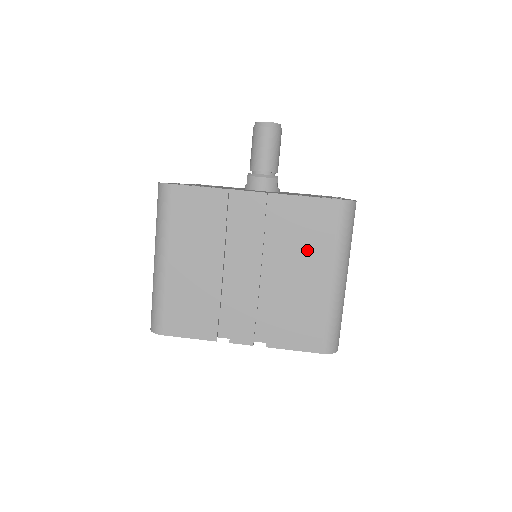
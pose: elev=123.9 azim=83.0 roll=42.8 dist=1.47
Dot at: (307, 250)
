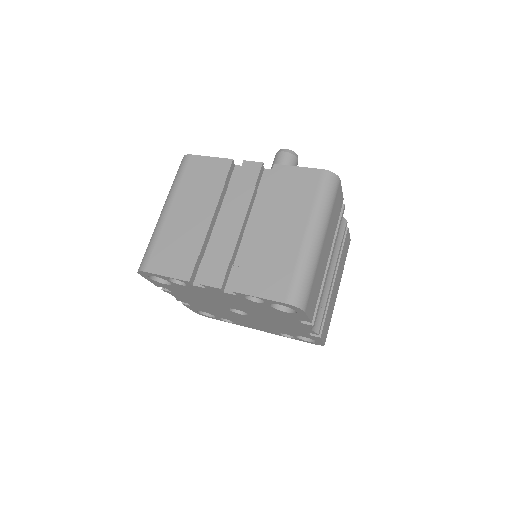
Dot at: (287, 207)
